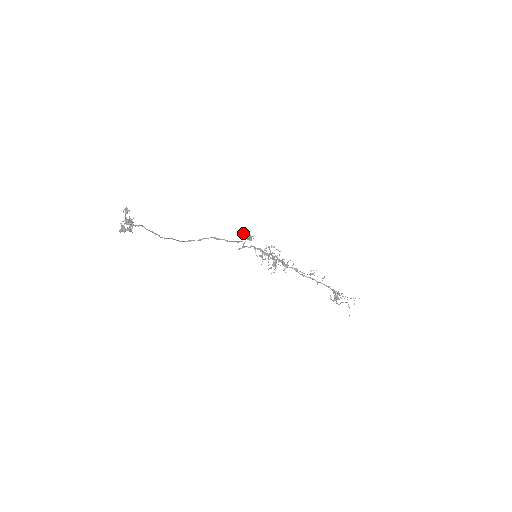
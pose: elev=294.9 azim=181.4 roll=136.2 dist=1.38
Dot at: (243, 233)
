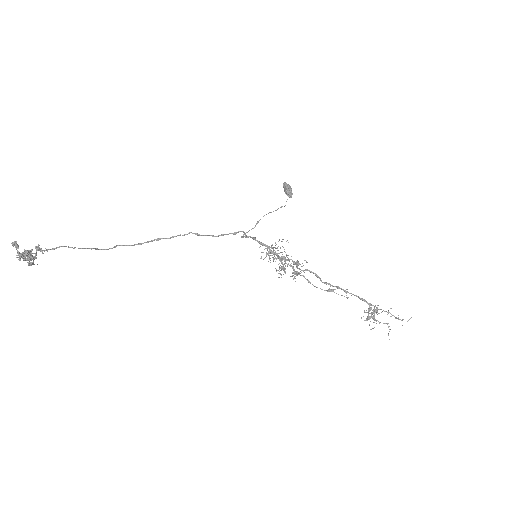
Dot at: (283, 185)
